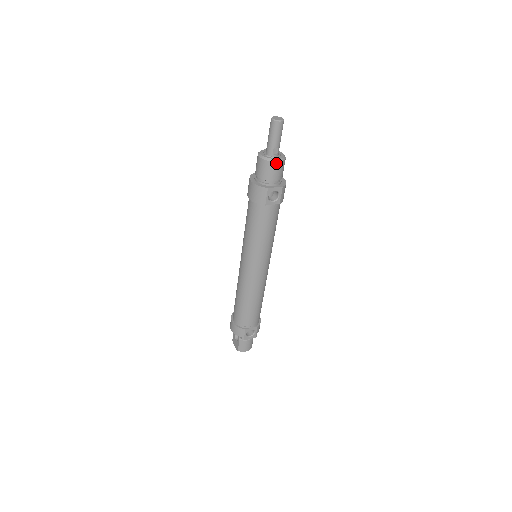
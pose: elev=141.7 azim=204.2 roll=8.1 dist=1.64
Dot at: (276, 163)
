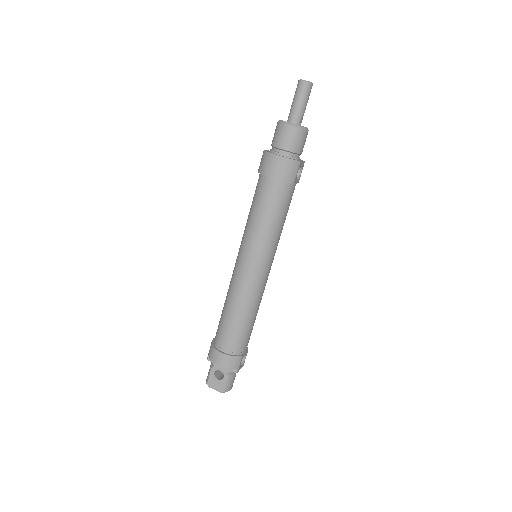
Dot at: (307, 132)
